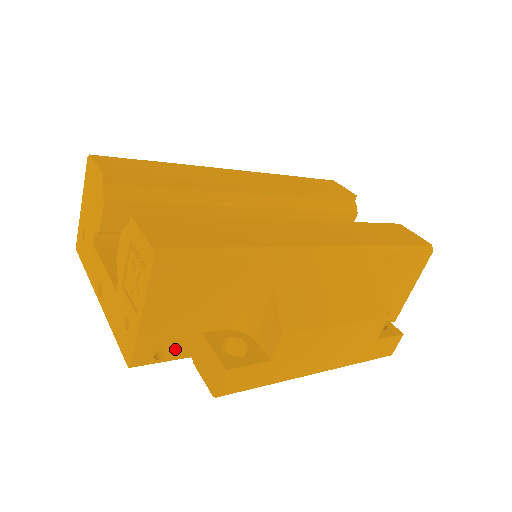
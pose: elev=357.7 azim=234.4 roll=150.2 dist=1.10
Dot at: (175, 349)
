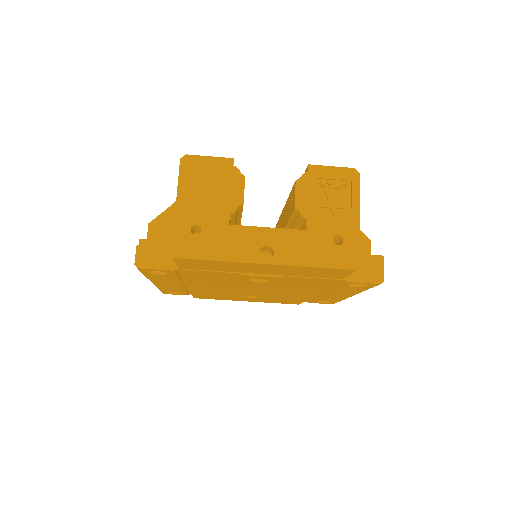
Dot at: occluded
